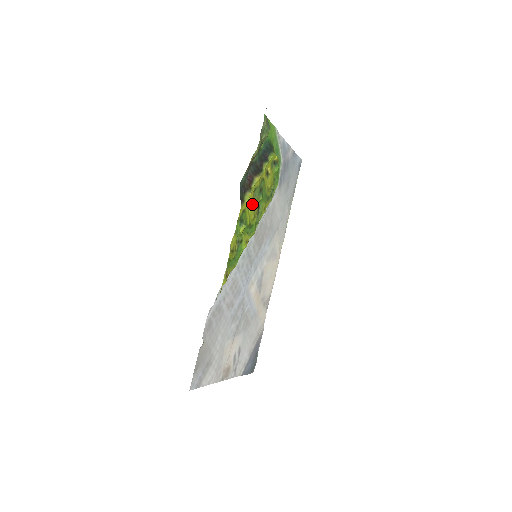
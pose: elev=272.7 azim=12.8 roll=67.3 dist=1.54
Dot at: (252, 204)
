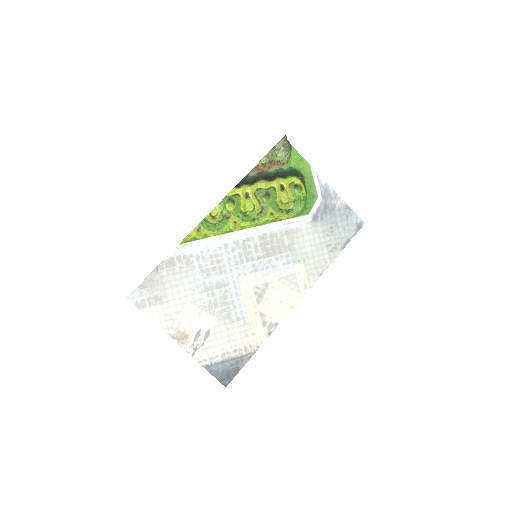
Dot at: (251, 197)
